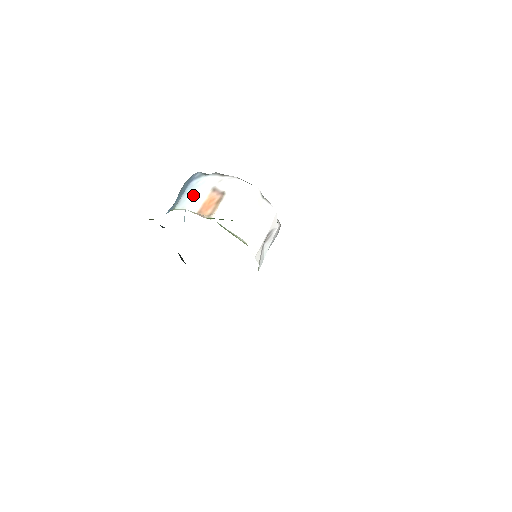
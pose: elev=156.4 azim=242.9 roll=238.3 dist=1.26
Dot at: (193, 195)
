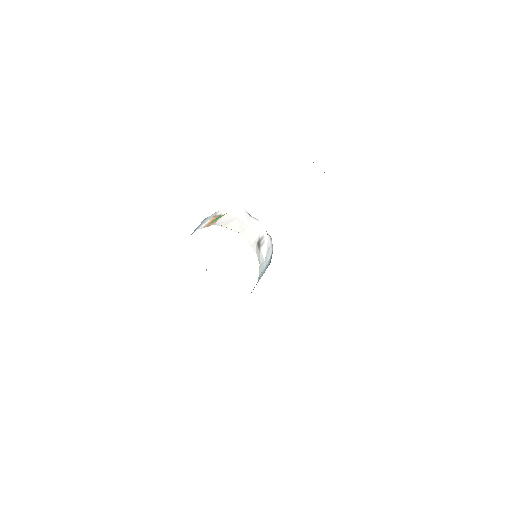
Dot at: (201, 224)
